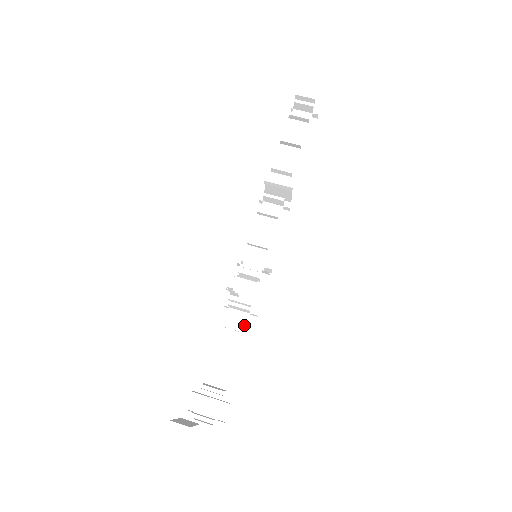
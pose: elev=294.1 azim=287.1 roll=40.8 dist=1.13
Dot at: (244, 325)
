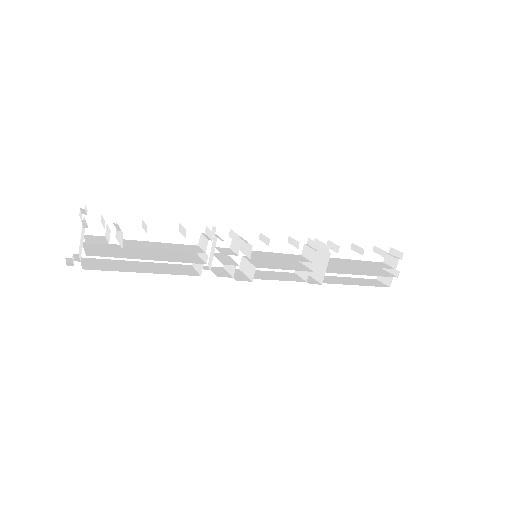
Dot at: (192, 251)
